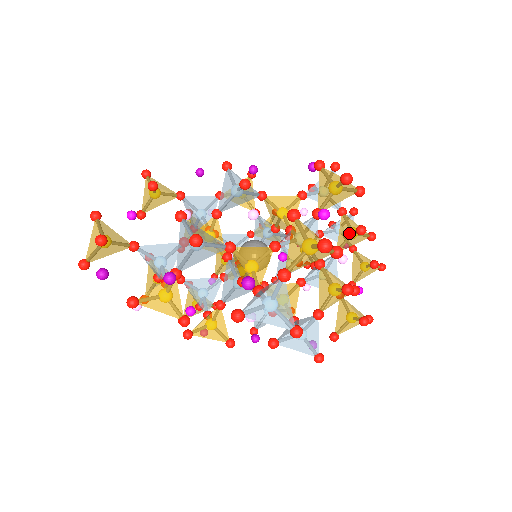
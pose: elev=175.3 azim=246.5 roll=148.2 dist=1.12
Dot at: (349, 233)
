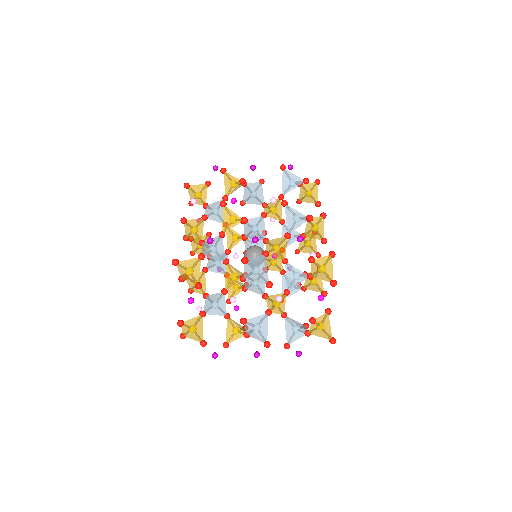
Dot at: (314, 235)
